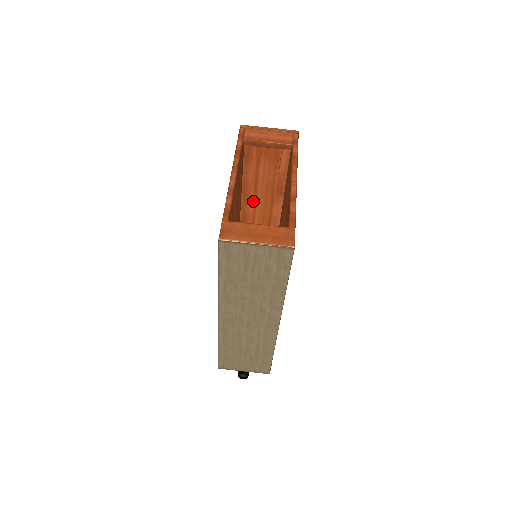
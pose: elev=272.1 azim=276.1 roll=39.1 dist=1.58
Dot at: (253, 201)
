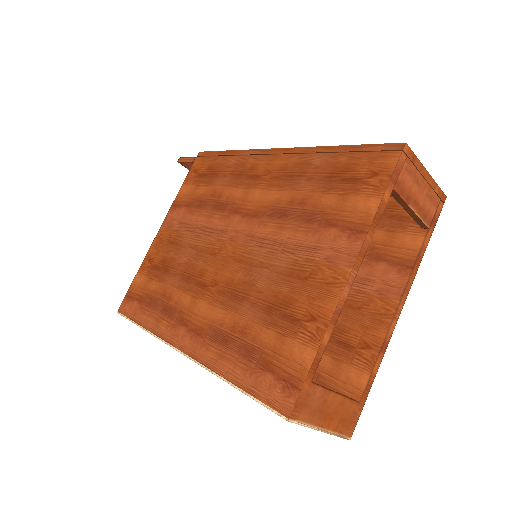
Dot at: occluded
